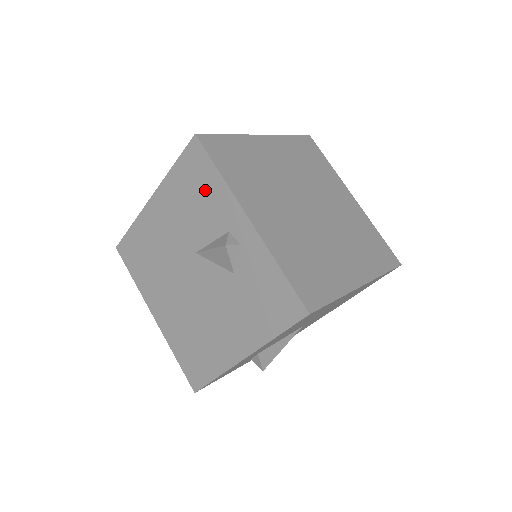
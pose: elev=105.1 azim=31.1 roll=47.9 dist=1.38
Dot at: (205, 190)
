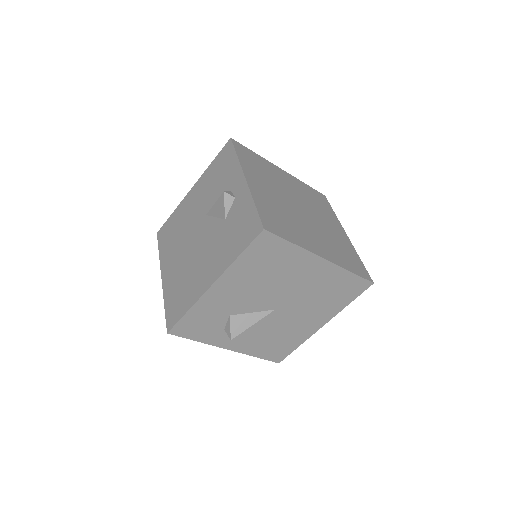
Dot at: (225, 170)
